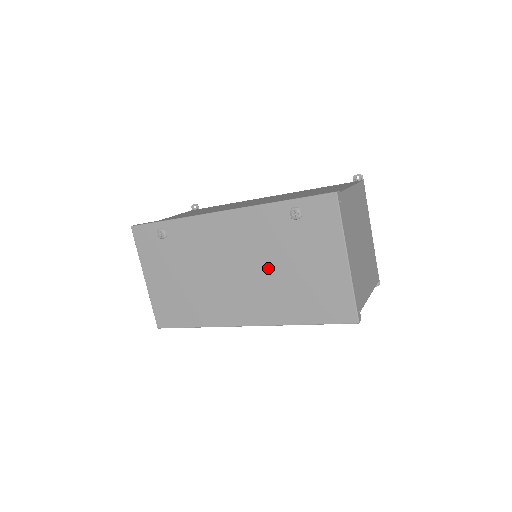
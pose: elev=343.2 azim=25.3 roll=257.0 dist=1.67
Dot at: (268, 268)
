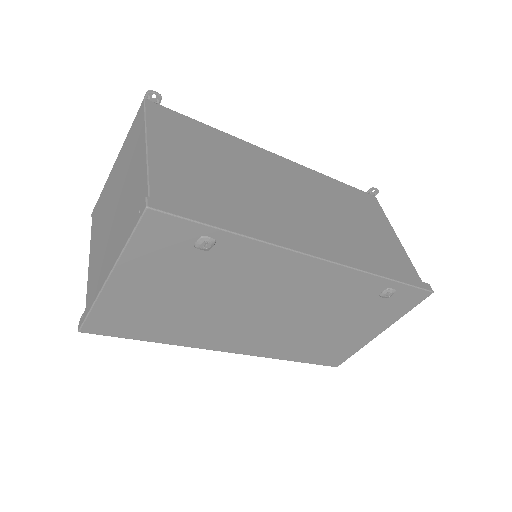
Dot at: (310, 320)
